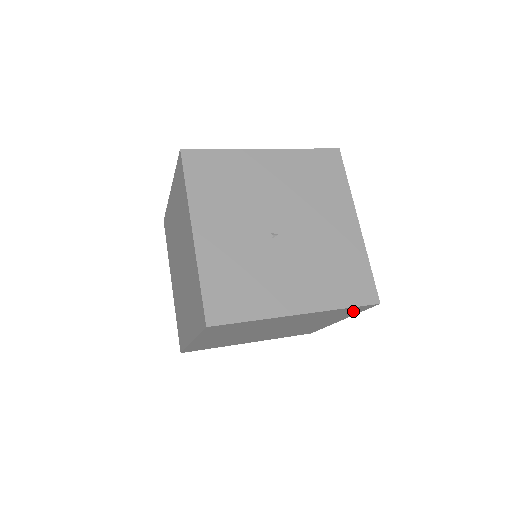
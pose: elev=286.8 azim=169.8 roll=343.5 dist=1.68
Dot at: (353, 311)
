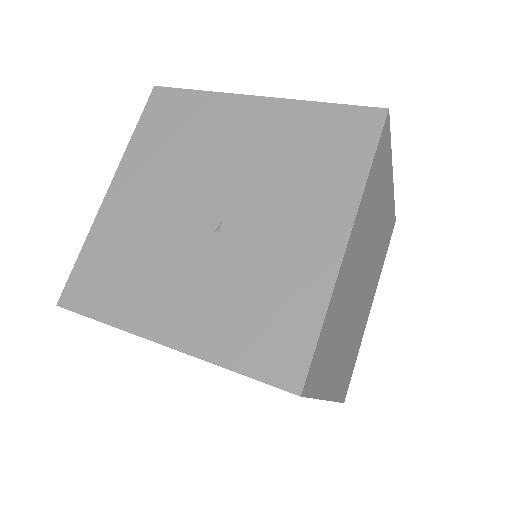
Dot at: (383, 155)
